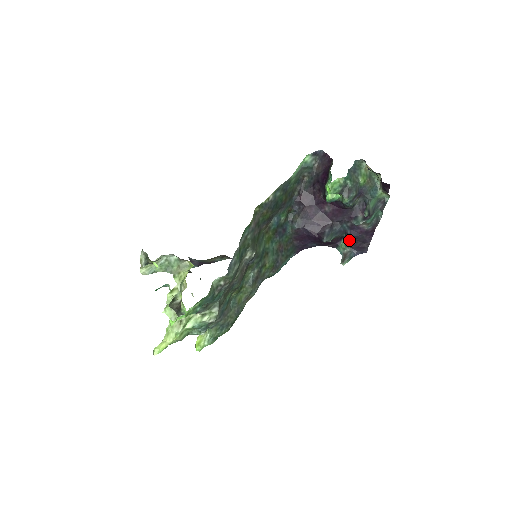
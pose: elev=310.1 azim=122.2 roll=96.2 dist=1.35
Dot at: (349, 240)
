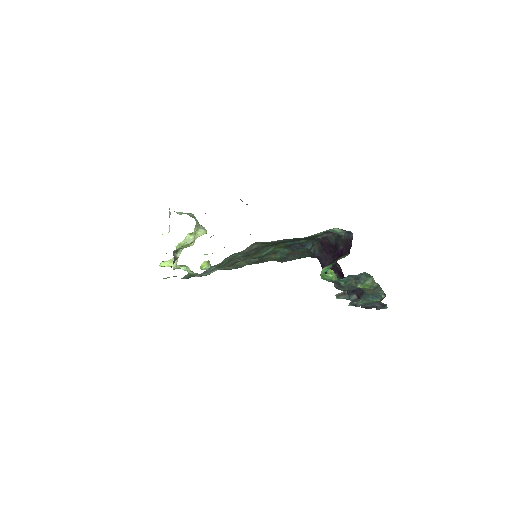
Dot at: occluded
